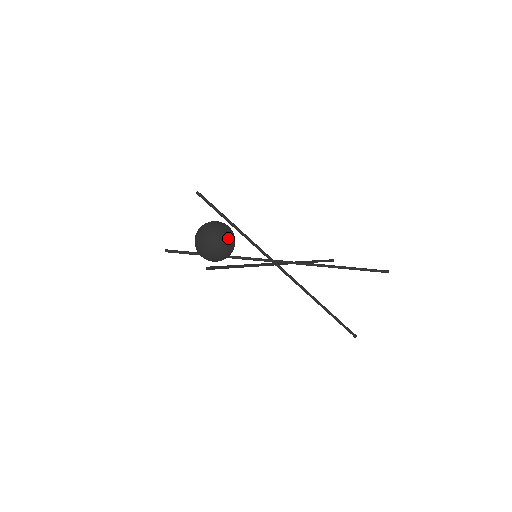
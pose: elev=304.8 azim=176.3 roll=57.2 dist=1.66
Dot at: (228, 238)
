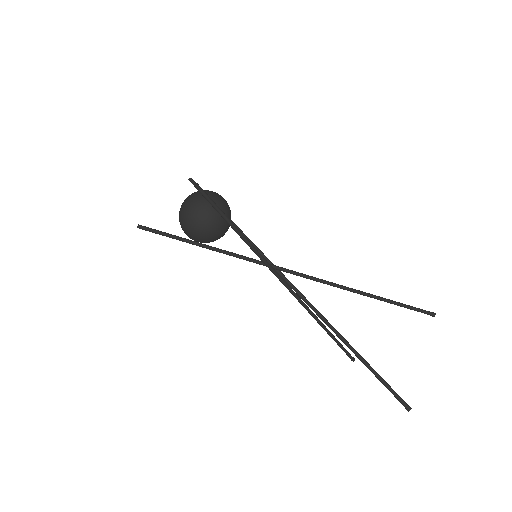
Dot at: (223, 201)
